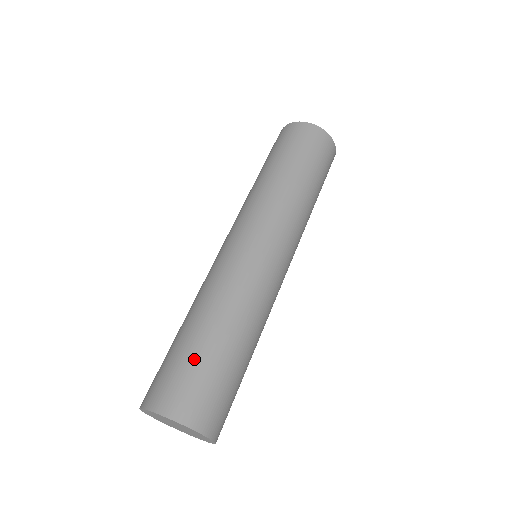
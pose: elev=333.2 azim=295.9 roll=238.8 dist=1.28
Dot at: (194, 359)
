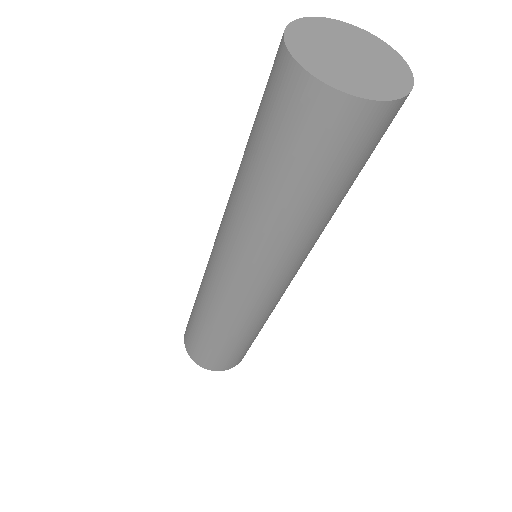
Dot at: occluded
